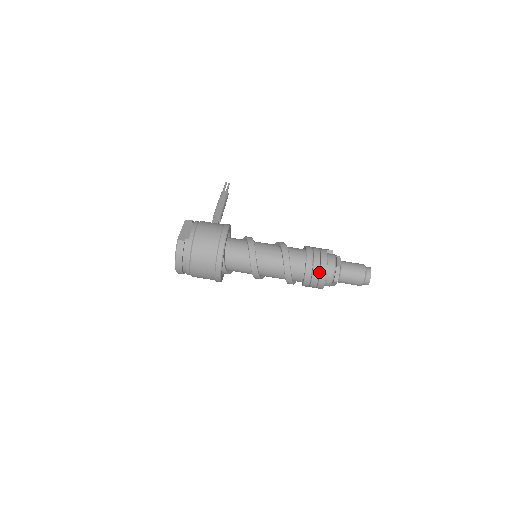
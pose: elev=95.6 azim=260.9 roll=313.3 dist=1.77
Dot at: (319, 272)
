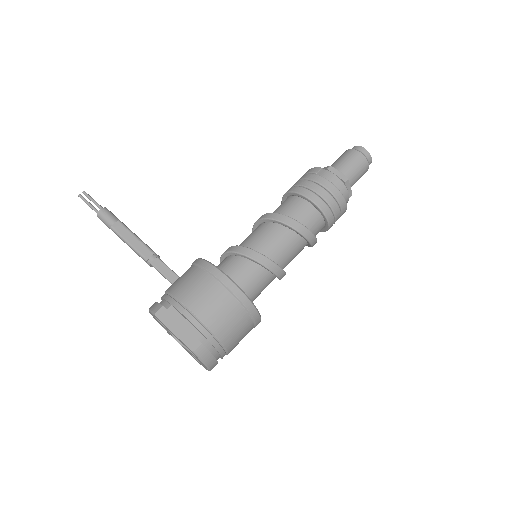
Dot at: (337, 207)
